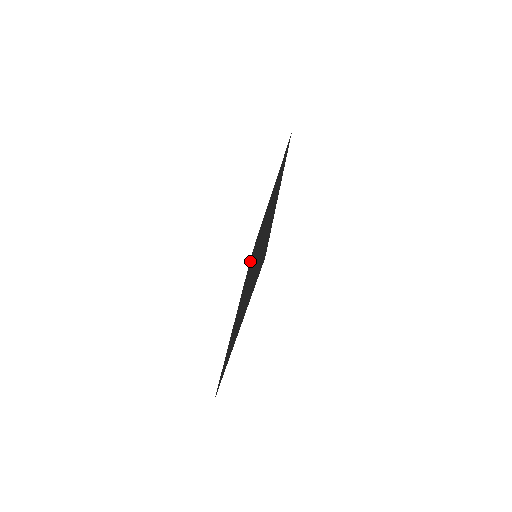
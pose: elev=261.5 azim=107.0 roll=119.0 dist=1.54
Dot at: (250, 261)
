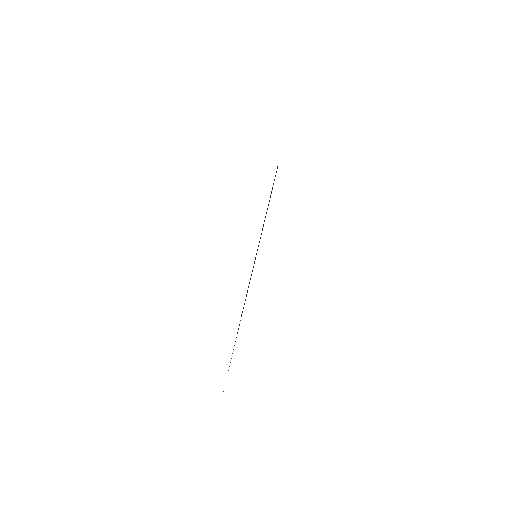
Dot at: occluded
